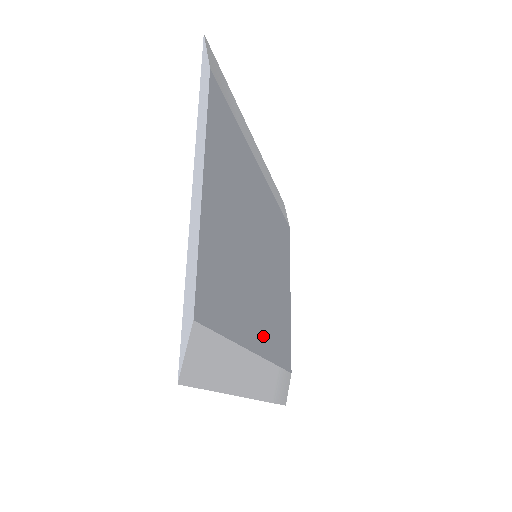
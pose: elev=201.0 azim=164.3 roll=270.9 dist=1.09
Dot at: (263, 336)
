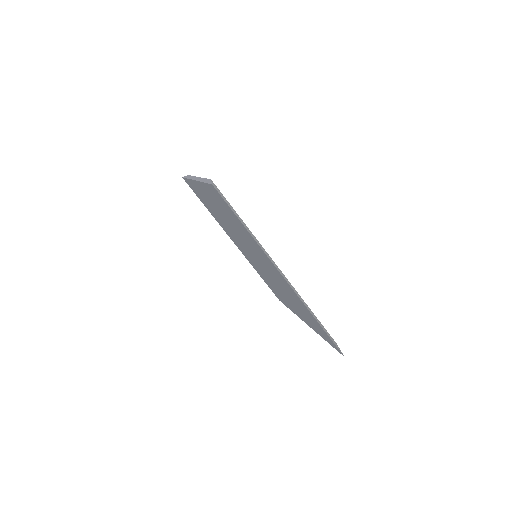
Dot at: occluded
